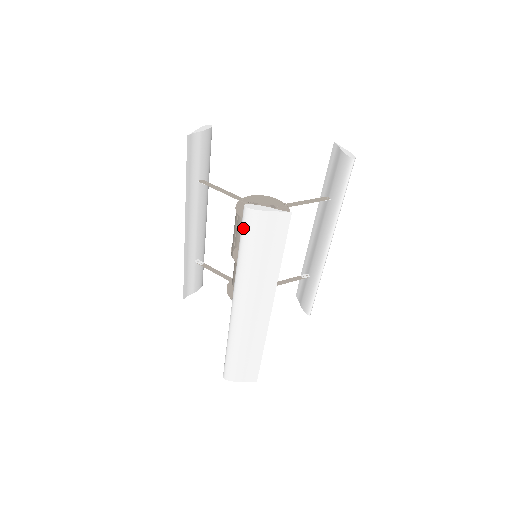
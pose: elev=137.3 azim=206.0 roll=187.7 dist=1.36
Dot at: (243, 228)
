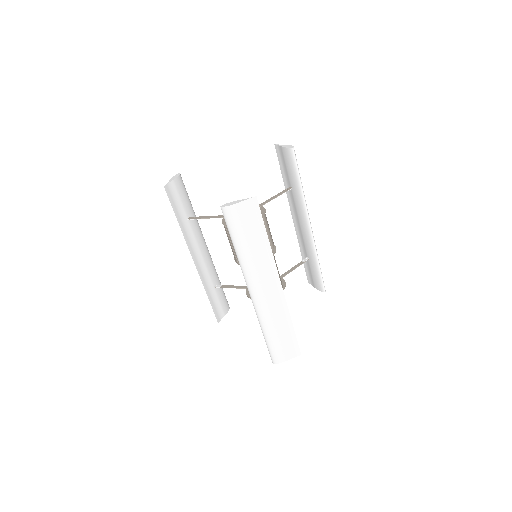
Dot at: (228, 224)
